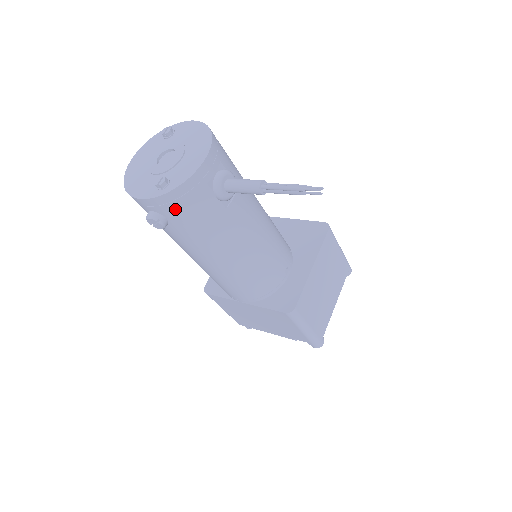
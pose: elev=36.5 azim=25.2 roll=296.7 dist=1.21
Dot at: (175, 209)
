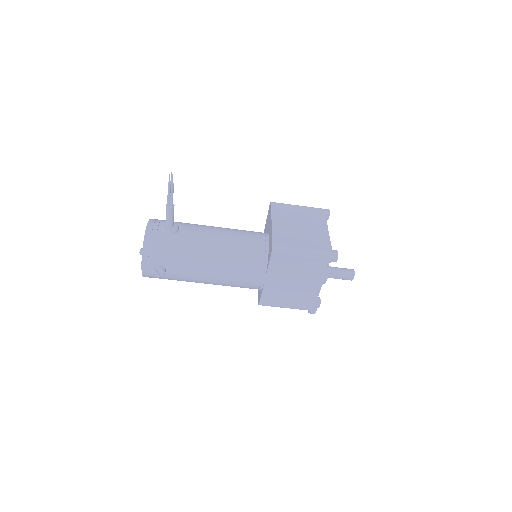
Dot at: (155, 256)
